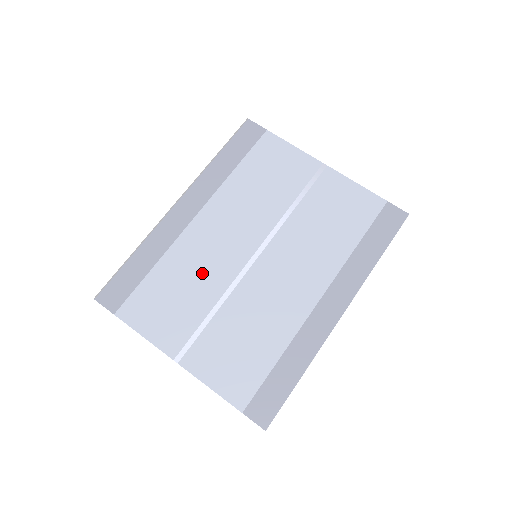
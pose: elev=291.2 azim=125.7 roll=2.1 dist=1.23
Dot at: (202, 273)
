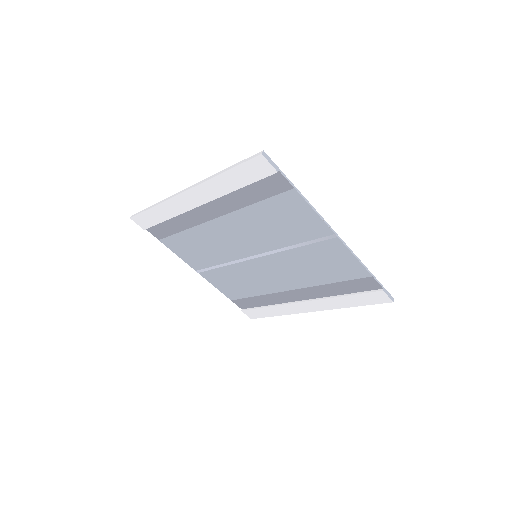
Dot at: (216, 248)
